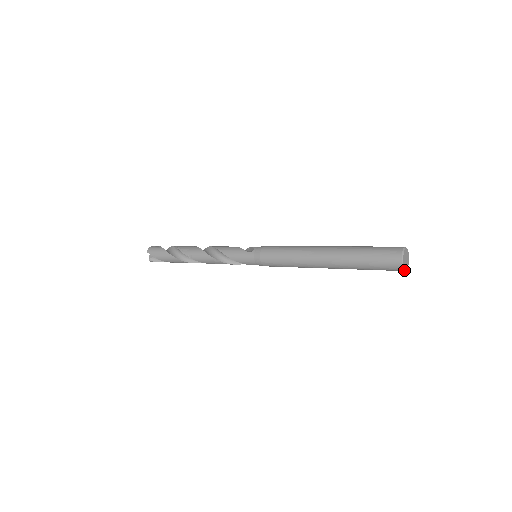
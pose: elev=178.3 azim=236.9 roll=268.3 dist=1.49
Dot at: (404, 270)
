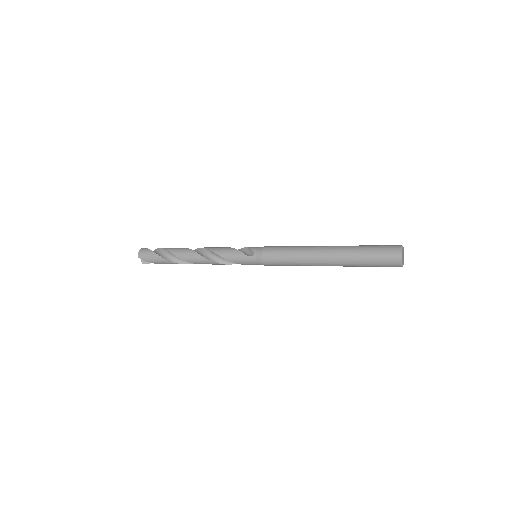
Dot at: (402, 266)
